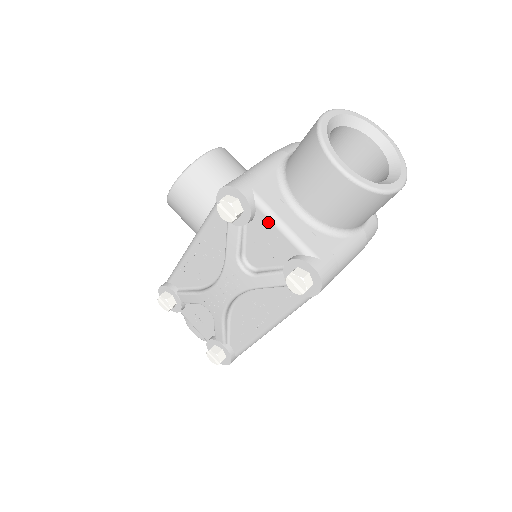
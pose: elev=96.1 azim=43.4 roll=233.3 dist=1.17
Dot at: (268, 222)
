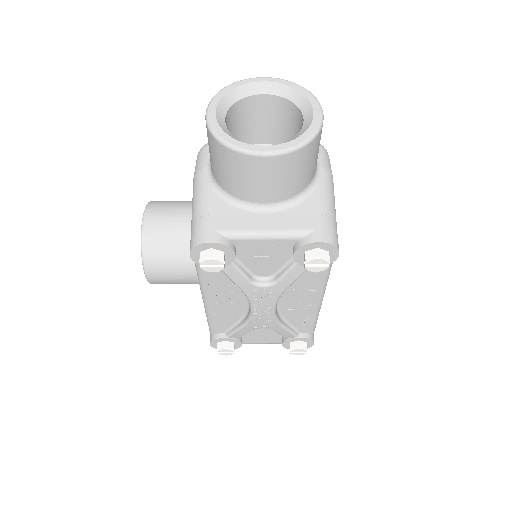
Dot at: (250, 242)
